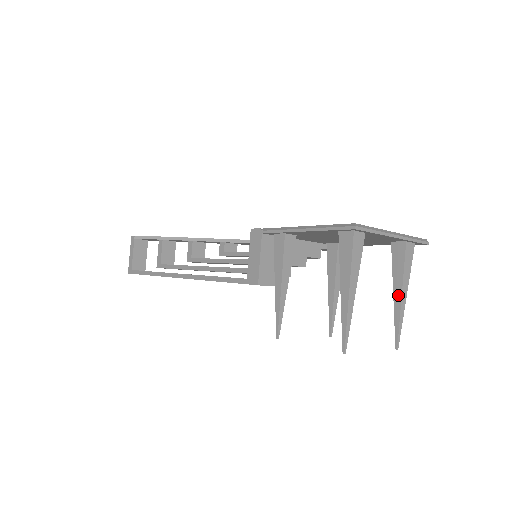
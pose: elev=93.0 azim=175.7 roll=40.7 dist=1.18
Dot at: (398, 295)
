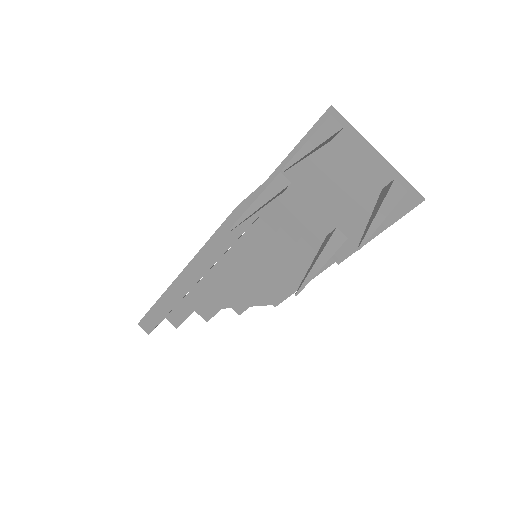
Dot at: (375, 211)
